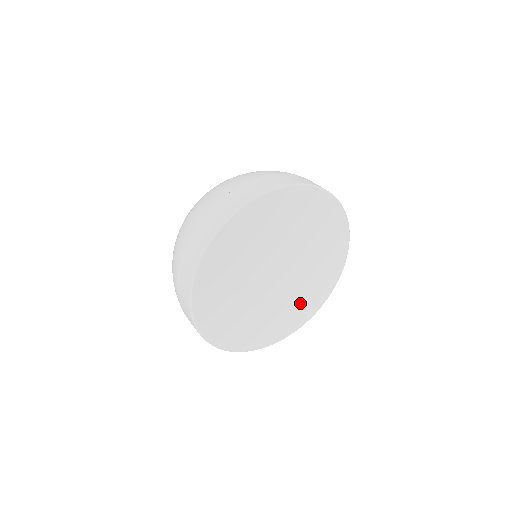
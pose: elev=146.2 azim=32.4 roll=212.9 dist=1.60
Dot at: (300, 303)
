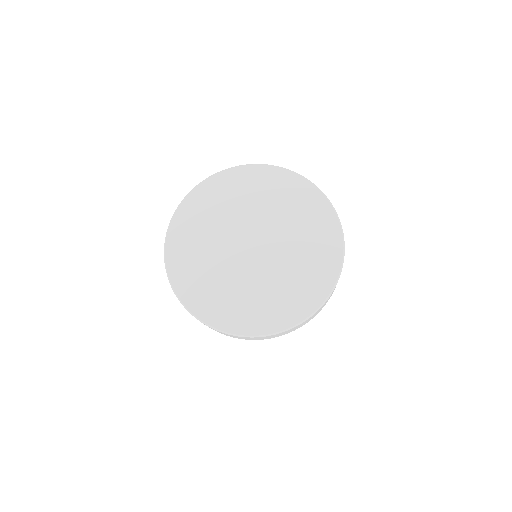
Dot at: (251, 301)
